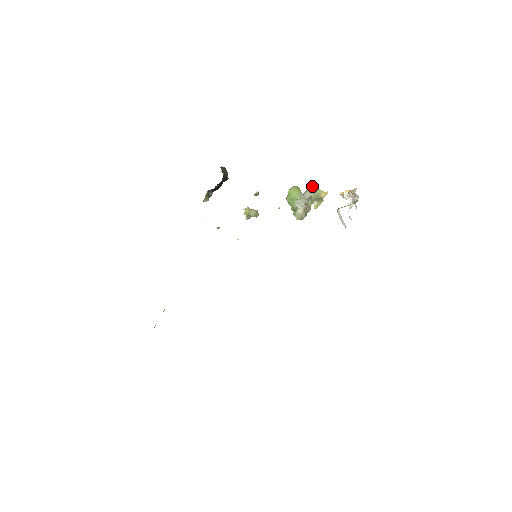
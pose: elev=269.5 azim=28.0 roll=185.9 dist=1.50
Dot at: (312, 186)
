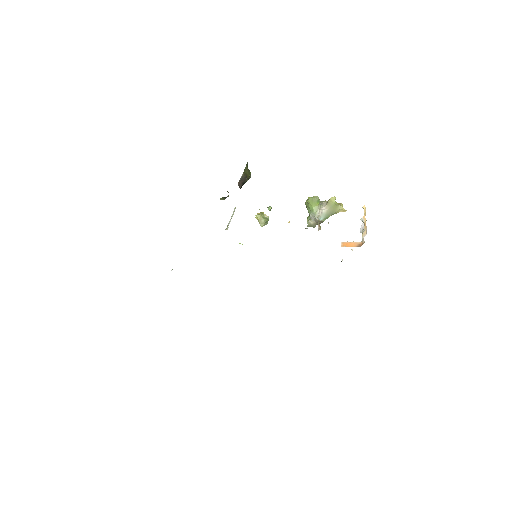
Dot at: (333, 201)
